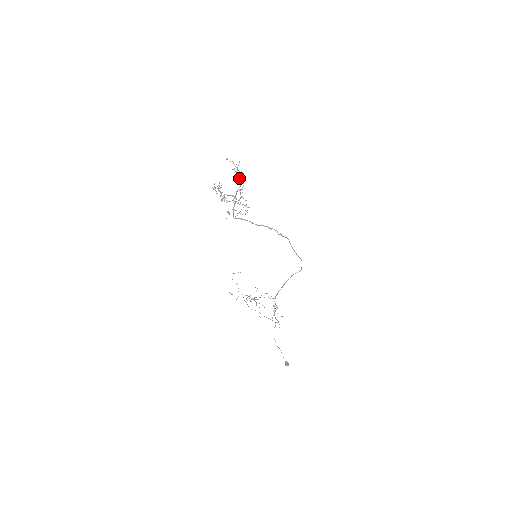
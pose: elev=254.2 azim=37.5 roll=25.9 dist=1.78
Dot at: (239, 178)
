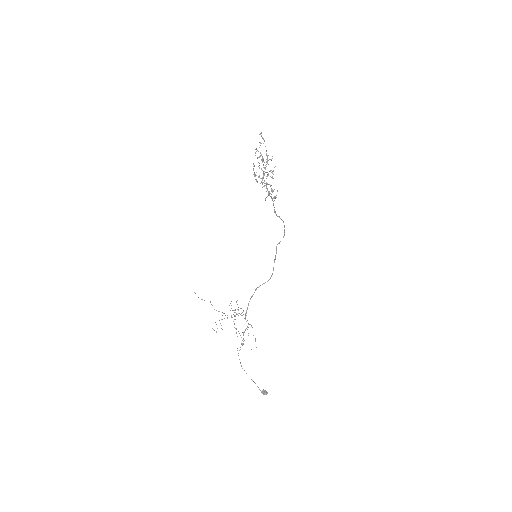
Dot at: occluded
